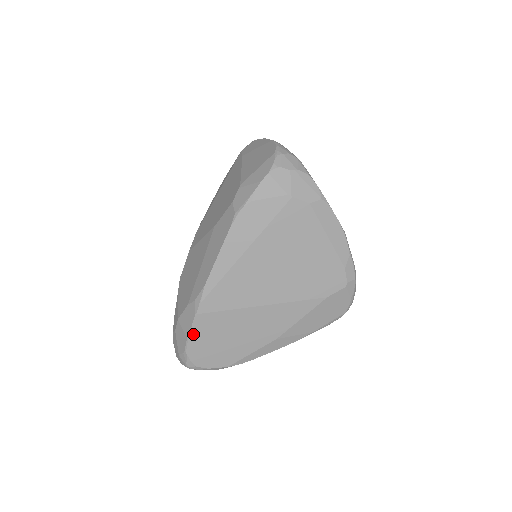
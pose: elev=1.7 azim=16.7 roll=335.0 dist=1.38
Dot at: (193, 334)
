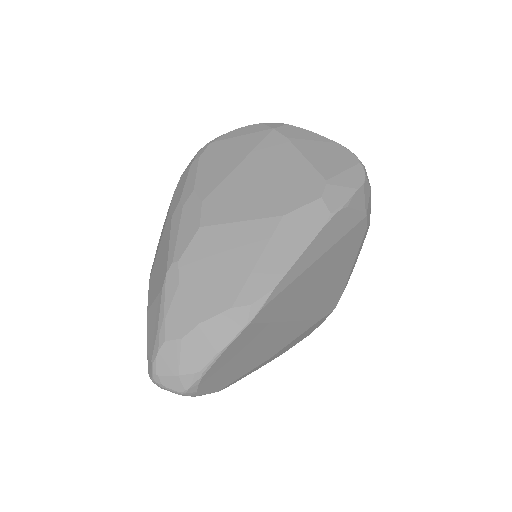
Dot at: (227, 349)
